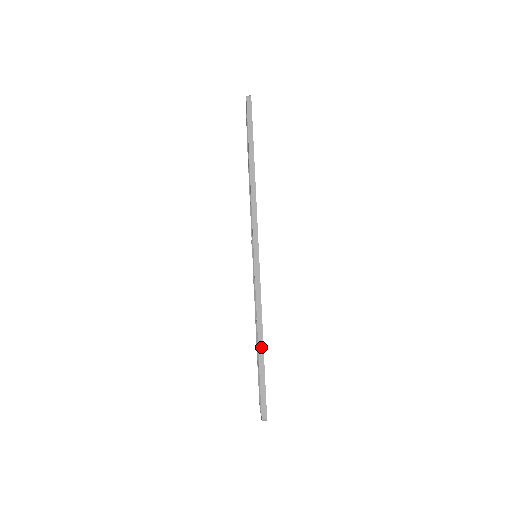
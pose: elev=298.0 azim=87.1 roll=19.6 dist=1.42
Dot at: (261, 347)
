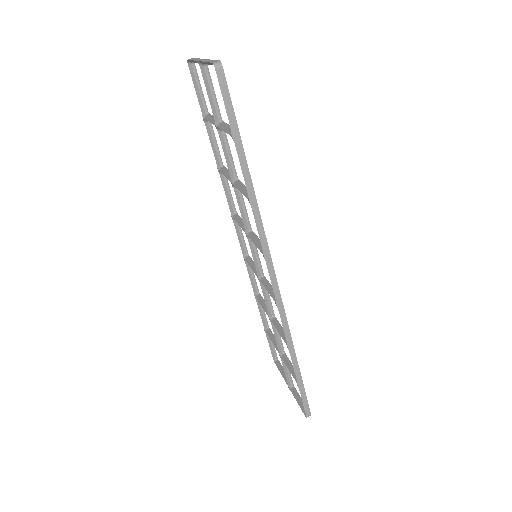
Dot at: (296, 367)
